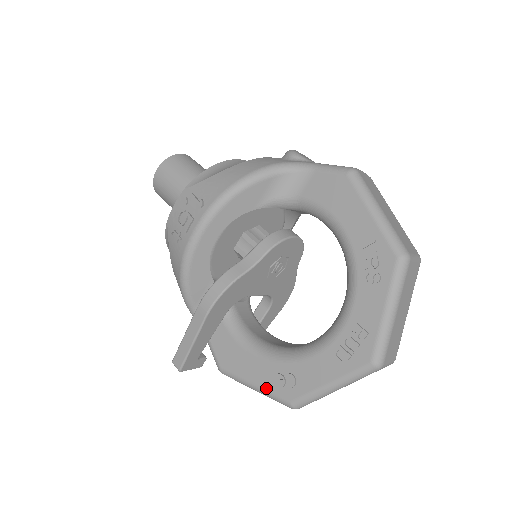
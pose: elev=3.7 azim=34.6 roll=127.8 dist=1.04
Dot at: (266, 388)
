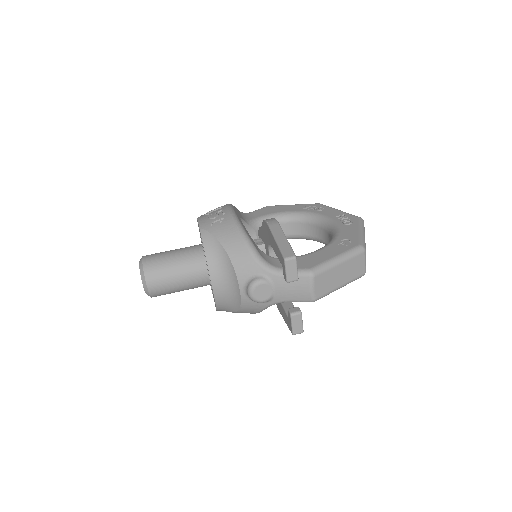
Dot at: (343, 251)
